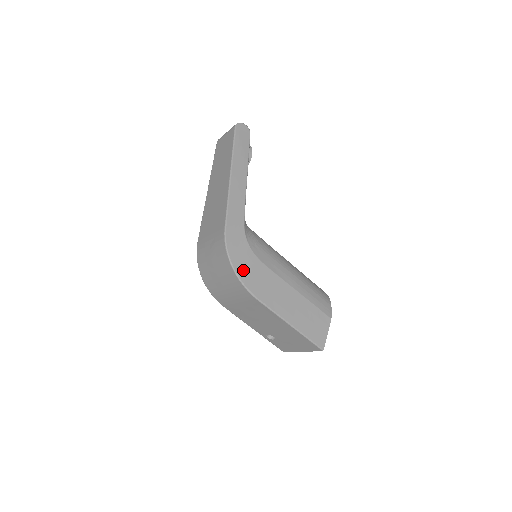
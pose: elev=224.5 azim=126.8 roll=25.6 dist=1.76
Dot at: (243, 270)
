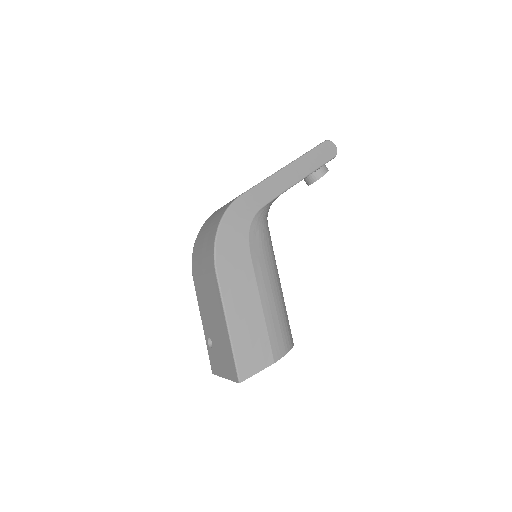
Dot at: (226, 238)
